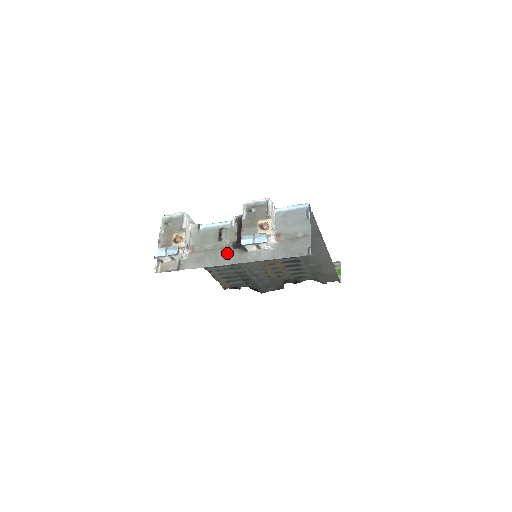
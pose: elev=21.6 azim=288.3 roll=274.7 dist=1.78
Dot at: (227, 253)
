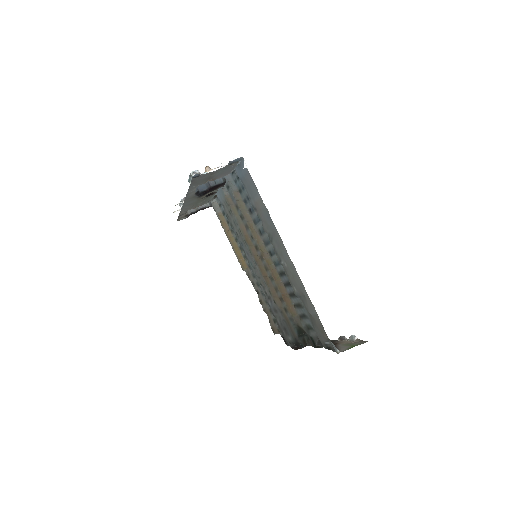
Dot at: (194, 200)
